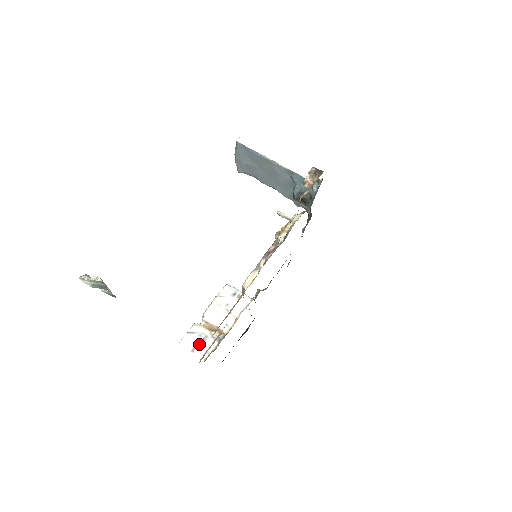
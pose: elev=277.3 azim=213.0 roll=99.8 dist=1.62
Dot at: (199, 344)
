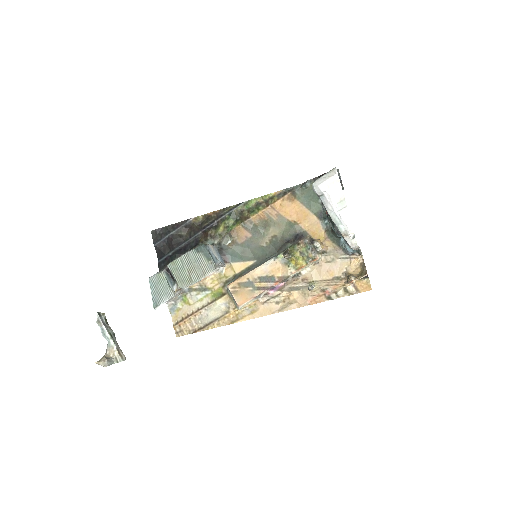
Dot at: occluded
